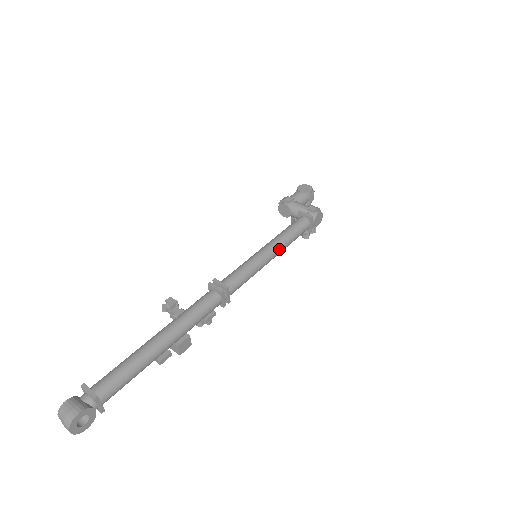
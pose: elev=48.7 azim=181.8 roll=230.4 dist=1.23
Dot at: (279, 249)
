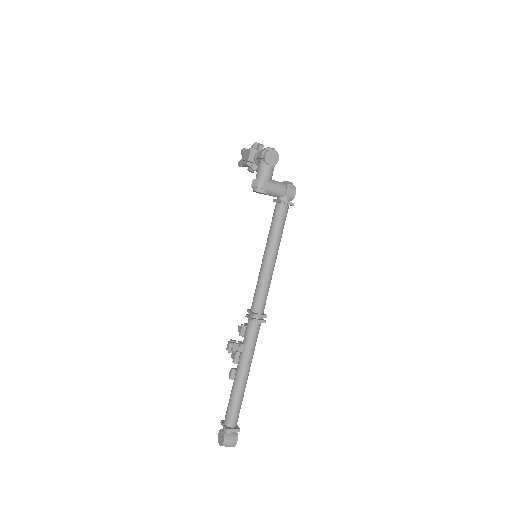
Dot at: occluded
